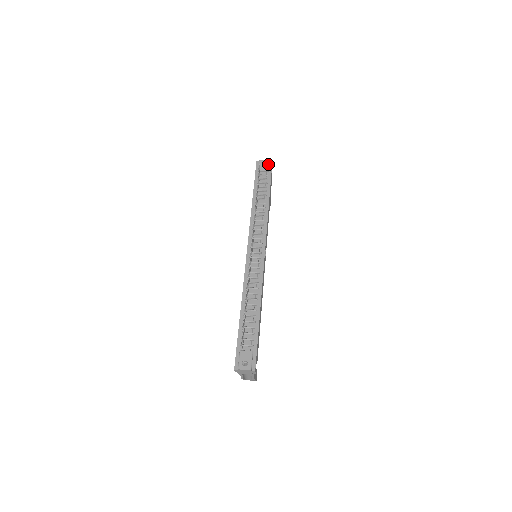
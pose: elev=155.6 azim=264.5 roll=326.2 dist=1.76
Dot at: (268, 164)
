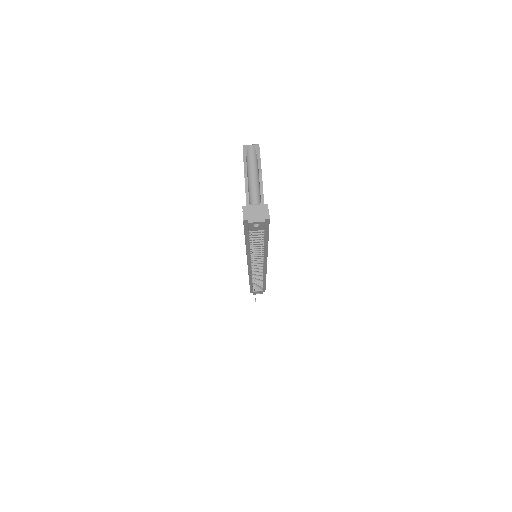
Dot at: (263, 226)
